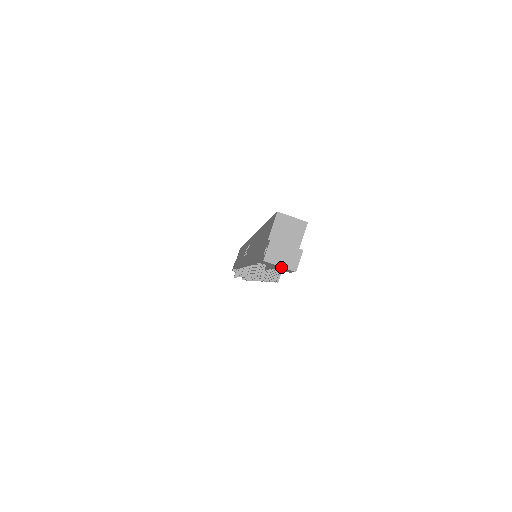
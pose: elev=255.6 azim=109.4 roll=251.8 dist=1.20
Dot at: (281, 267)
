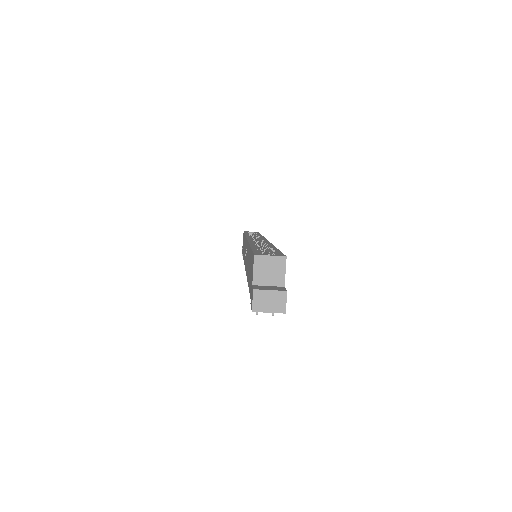
Dot at: (270, 312)
